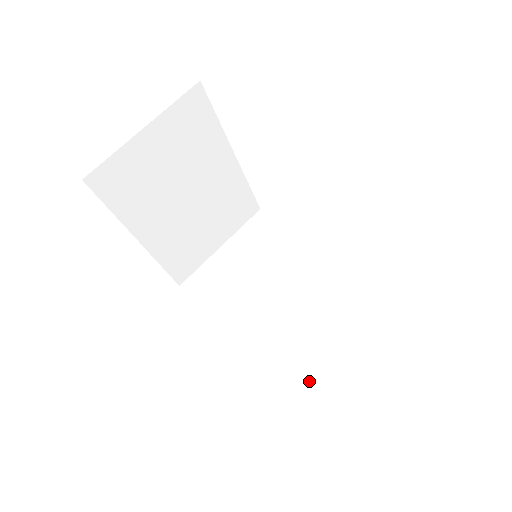
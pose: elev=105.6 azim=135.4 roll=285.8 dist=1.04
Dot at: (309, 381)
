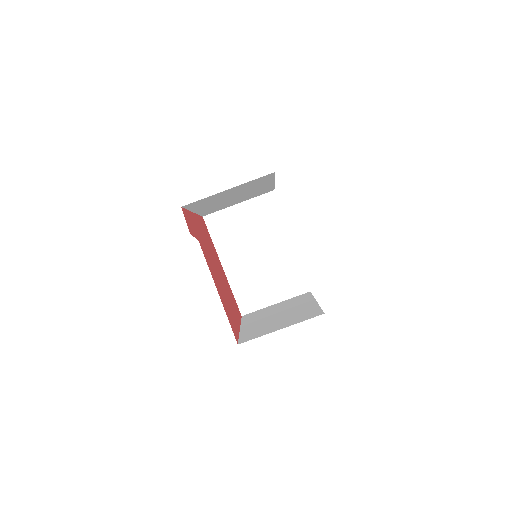
Dot at: (251, 304)
